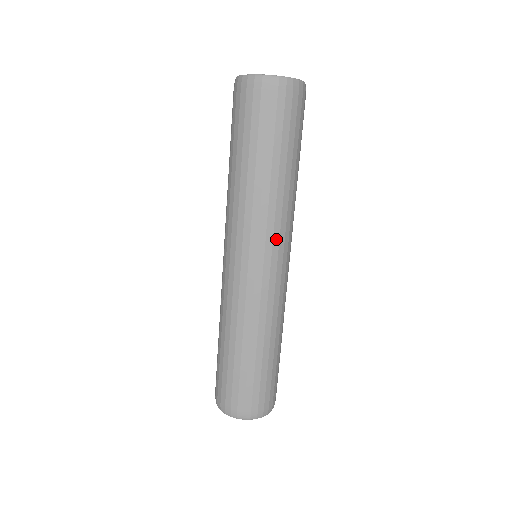
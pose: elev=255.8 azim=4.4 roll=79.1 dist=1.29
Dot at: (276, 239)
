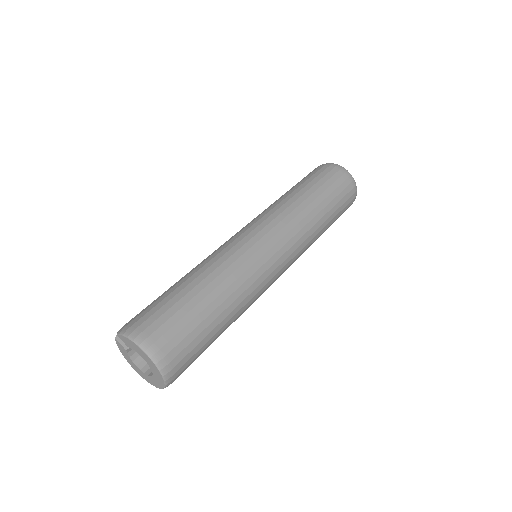
Dot at: (293, 248)
